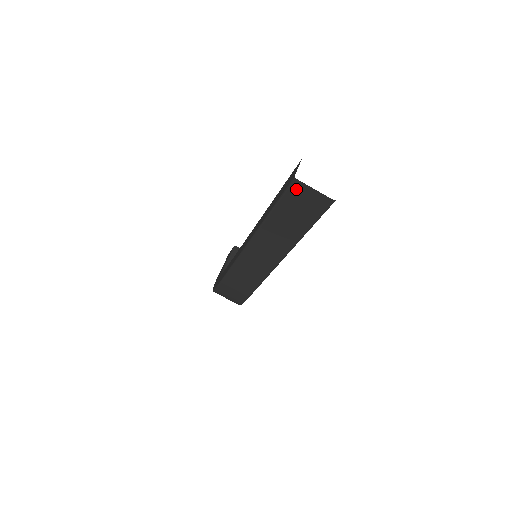
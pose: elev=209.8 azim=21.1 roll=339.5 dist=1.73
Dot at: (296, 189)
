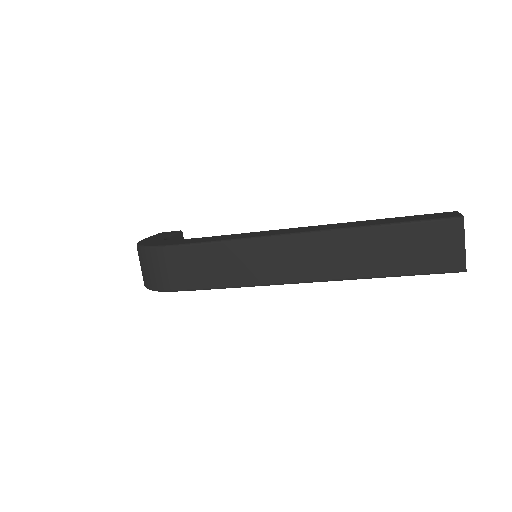
Dot at: (448, 228)
